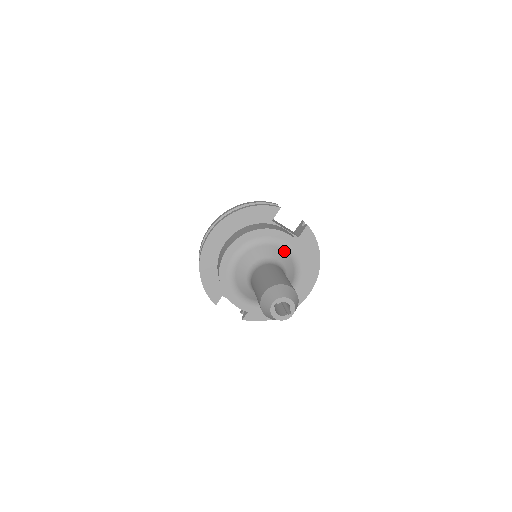
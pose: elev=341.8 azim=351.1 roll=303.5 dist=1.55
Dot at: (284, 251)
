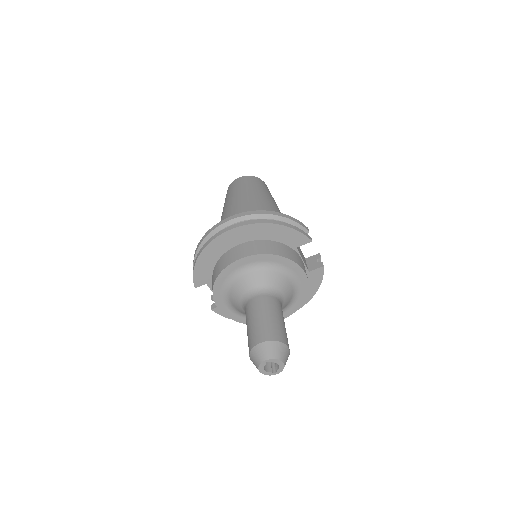
Dot at: (292, 285)
